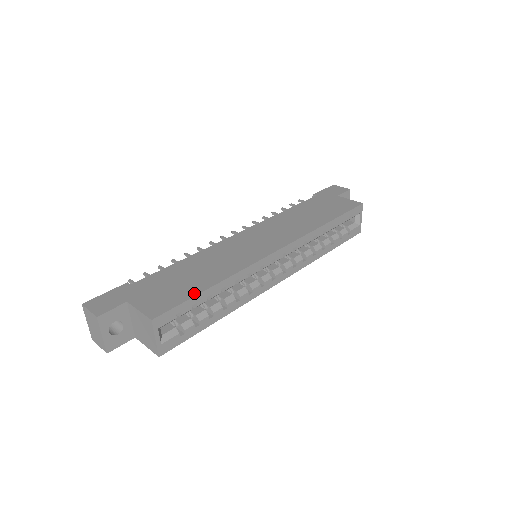
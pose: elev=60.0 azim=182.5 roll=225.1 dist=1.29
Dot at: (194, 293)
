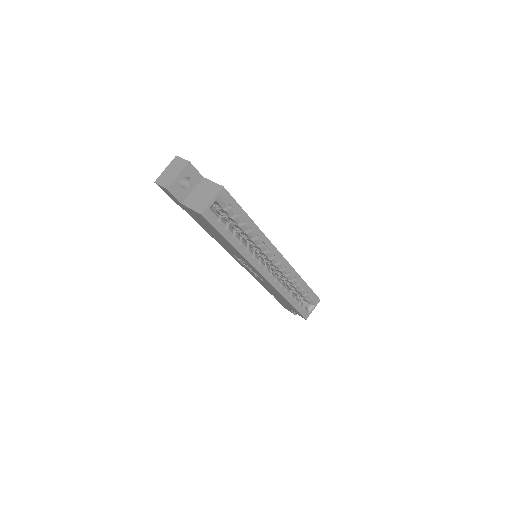
Dot at: (242, 209)
